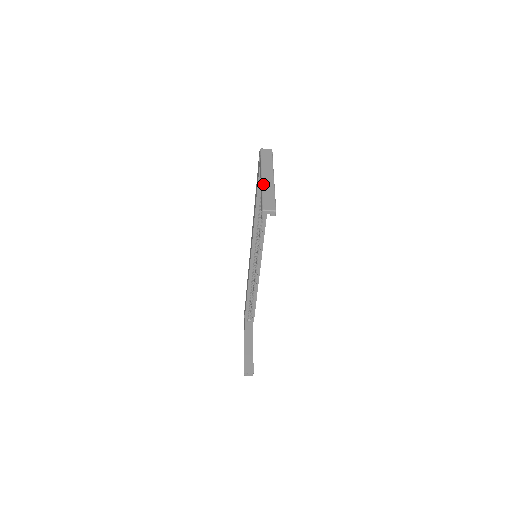
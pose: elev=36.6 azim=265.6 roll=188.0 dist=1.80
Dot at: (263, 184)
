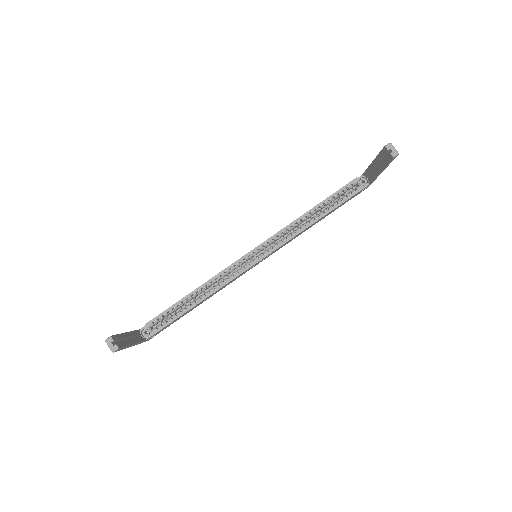
Dot at: occluded
